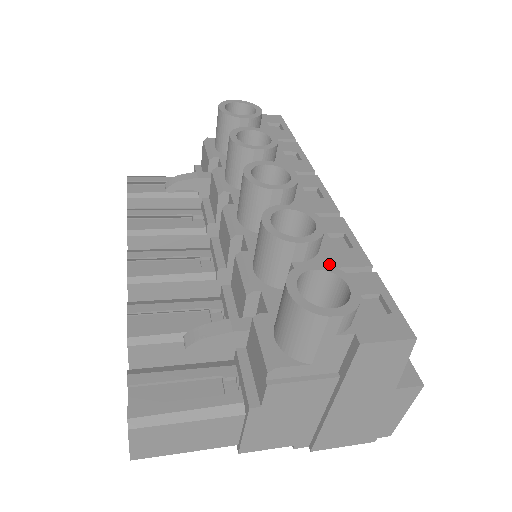
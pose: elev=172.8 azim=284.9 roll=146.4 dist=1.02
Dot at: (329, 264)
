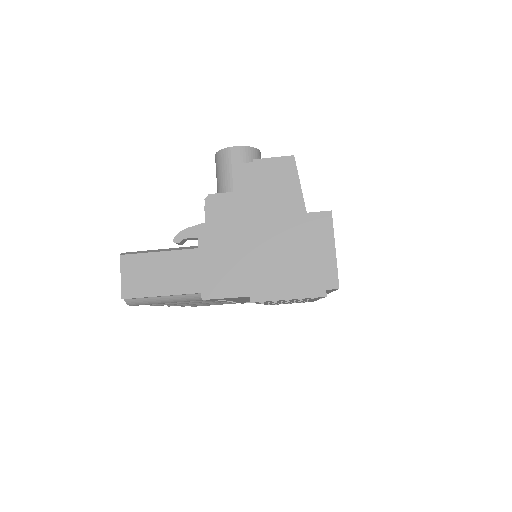
Dot at: occluded
